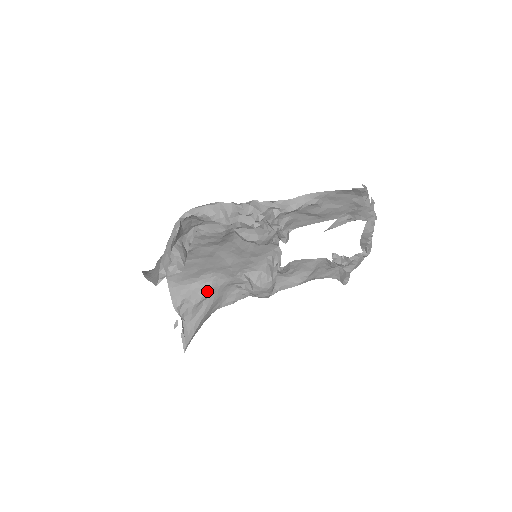
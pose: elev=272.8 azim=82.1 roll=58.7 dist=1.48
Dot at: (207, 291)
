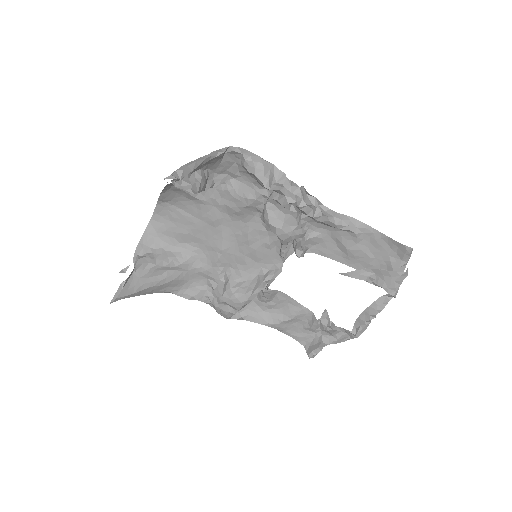
Dot at: (179, 262)
